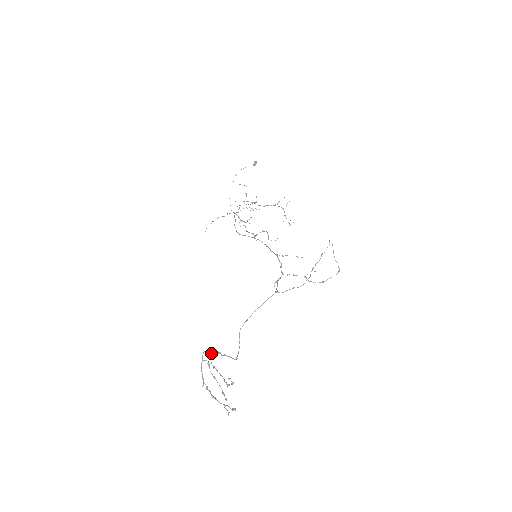
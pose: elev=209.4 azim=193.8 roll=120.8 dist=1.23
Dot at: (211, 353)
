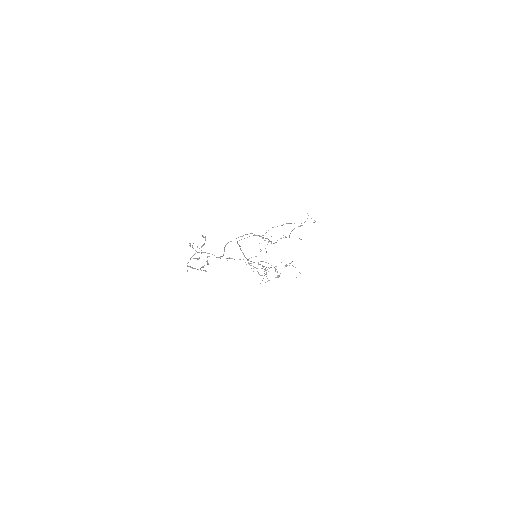
Dot at: (196, 251)
